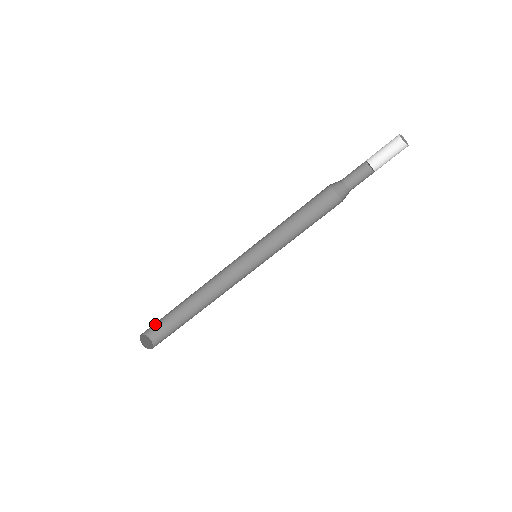
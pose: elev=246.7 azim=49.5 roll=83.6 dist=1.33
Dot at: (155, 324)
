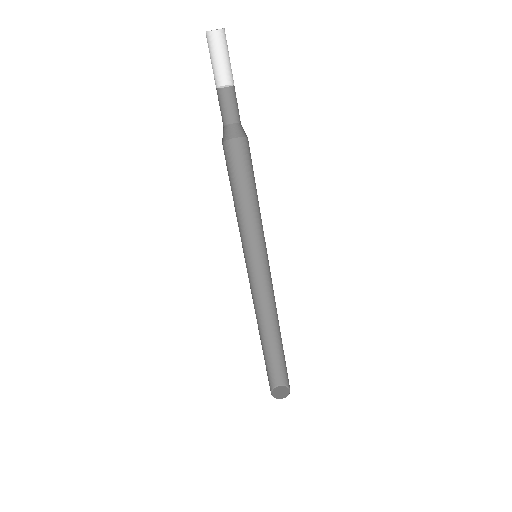
Dot at: (272, 372)
